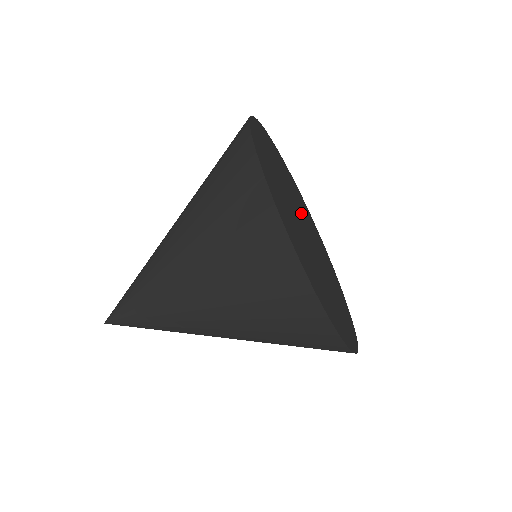
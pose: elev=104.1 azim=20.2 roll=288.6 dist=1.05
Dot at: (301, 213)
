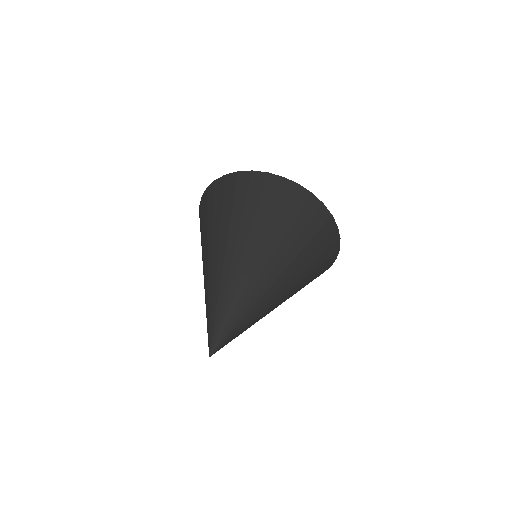
Dot at: occluded
